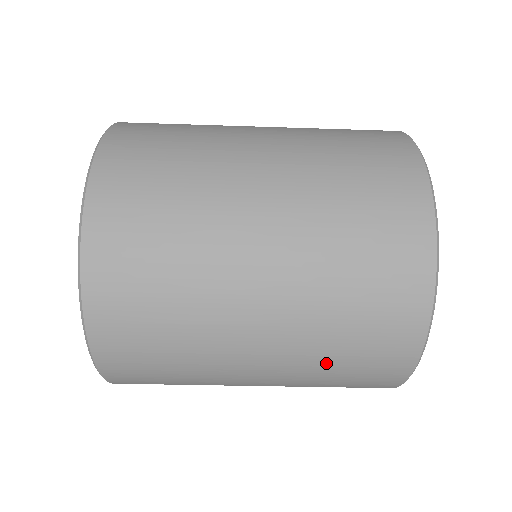
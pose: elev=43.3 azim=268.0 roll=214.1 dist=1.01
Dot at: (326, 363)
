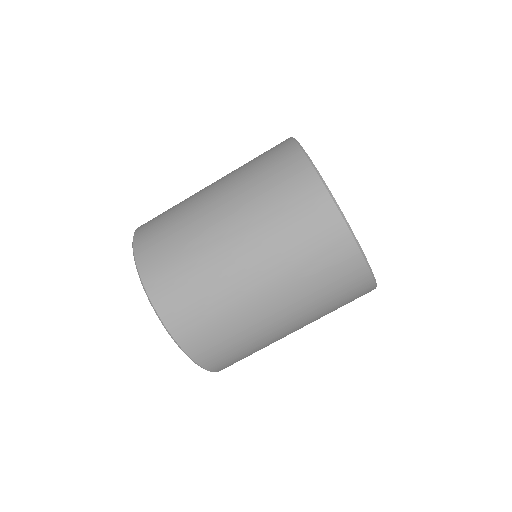
Dot at: (269, 213)
